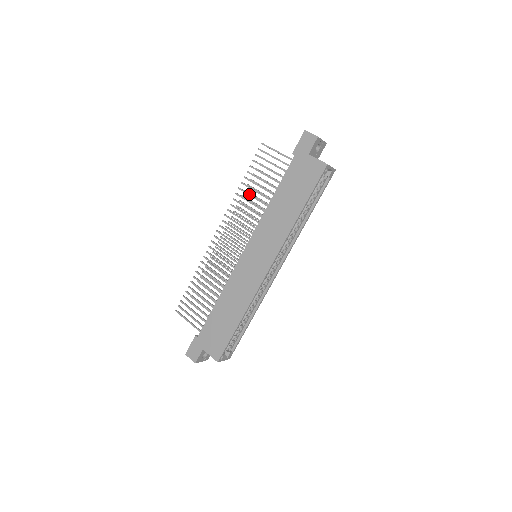
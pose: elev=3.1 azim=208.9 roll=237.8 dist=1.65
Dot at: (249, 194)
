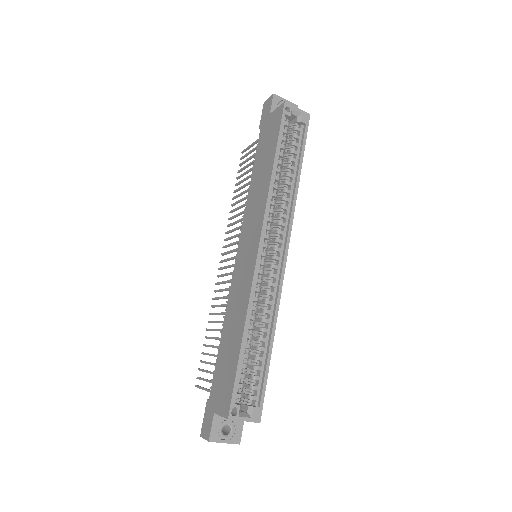
Dot at: (238, 201)
